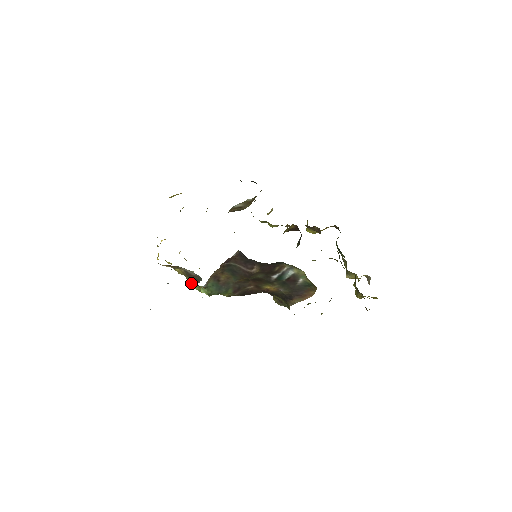
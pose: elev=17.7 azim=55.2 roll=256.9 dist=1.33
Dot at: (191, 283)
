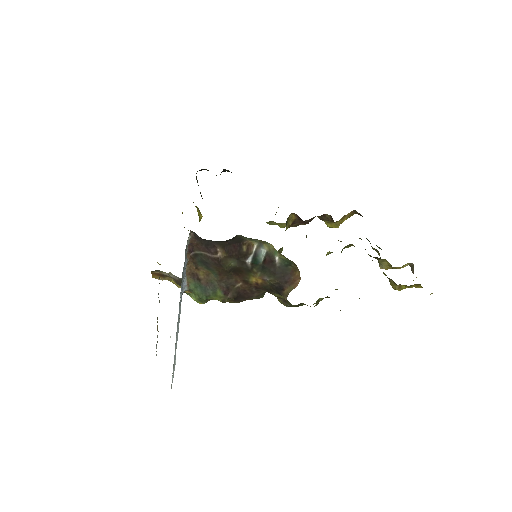
Dot at: (186, 293)
